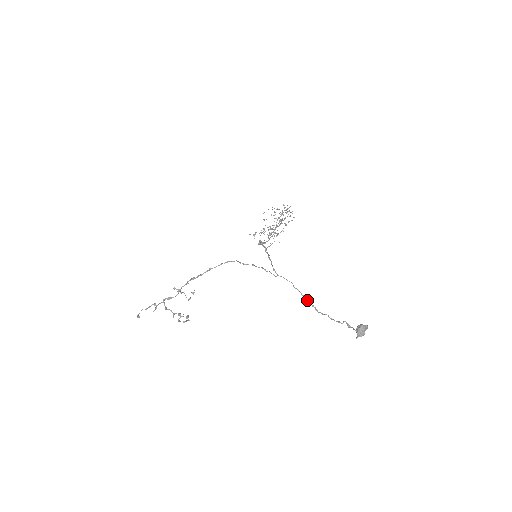
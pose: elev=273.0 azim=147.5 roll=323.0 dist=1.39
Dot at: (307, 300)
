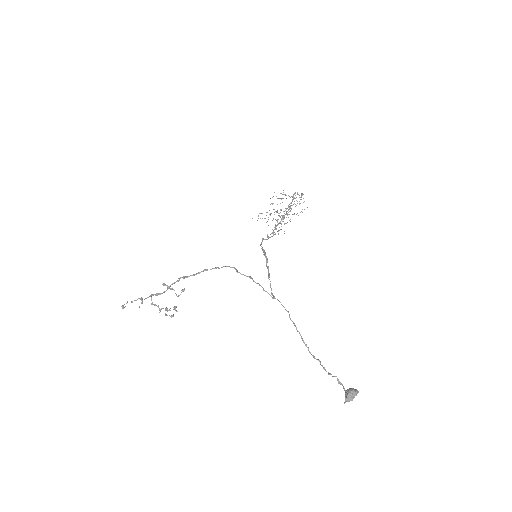
Dot at: (301, 337)
